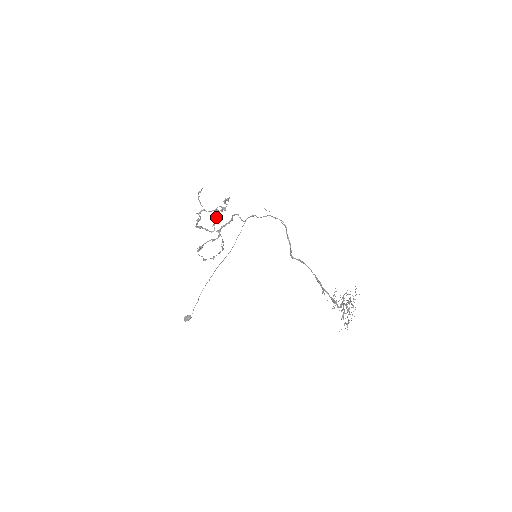
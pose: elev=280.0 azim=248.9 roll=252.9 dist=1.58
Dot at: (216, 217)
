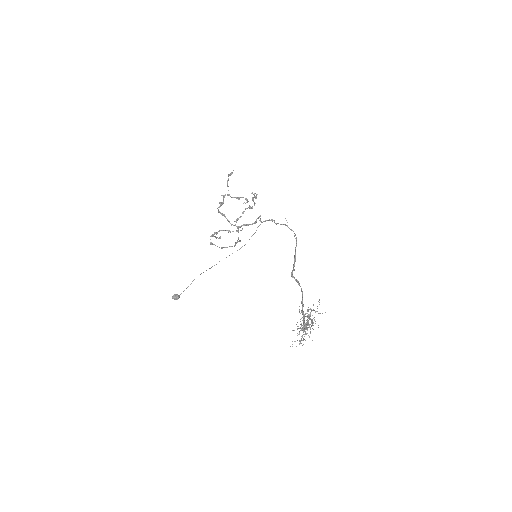
Dot at: (242, 212)
